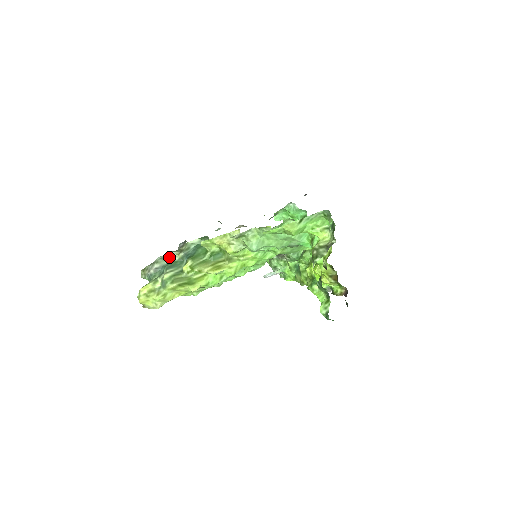
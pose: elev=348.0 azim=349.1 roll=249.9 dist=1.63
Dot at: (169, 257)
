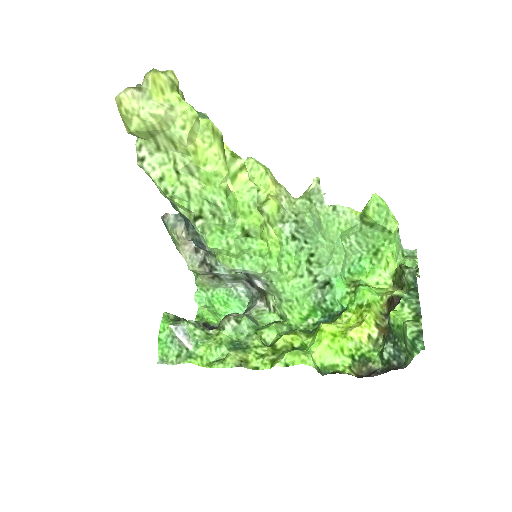
Dot at: occluded
